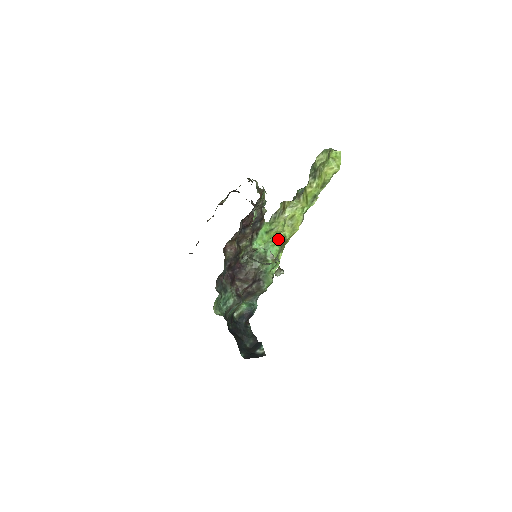
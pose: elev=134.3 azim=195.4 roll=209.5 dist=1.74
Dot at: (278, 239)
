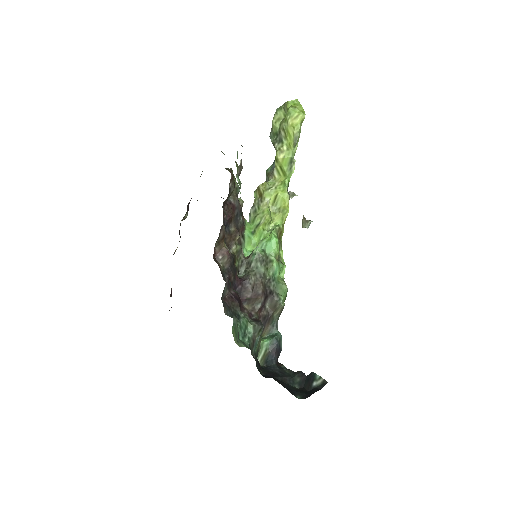
Dot at: (271, 230)
